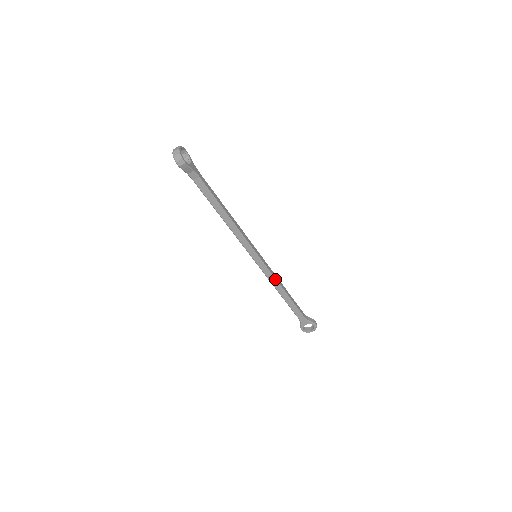
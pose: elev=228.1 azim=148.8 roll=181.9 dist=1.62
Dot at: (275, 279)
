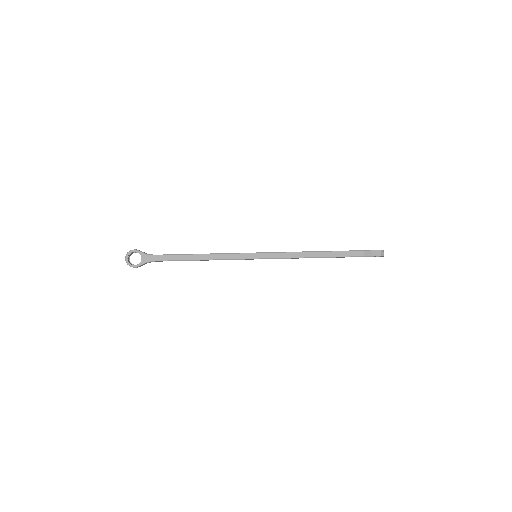
Dot at: (290, 258)
